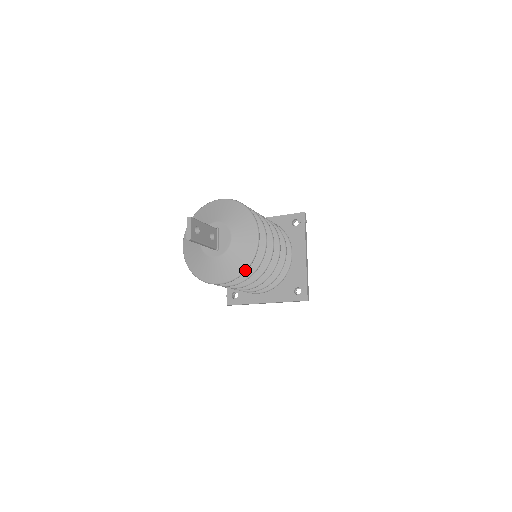
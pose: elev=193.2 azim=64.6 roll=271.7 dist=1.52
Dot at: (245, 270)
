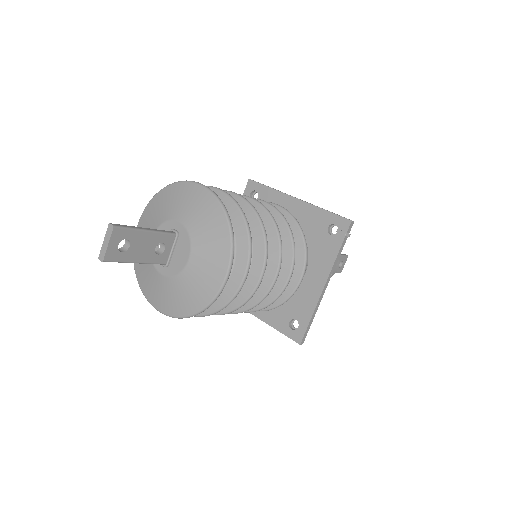
Dot at: (192, 315)
